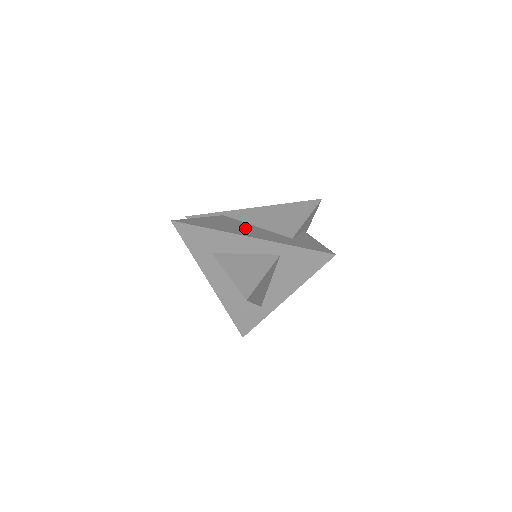
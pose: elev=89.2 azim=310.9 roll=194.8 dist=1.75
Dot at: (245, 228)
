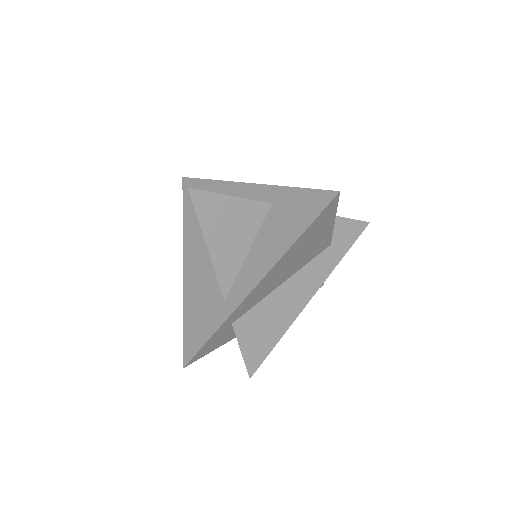
Dot at: occluded
